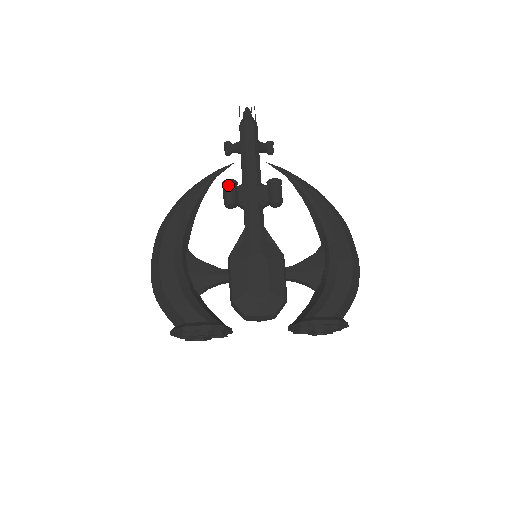
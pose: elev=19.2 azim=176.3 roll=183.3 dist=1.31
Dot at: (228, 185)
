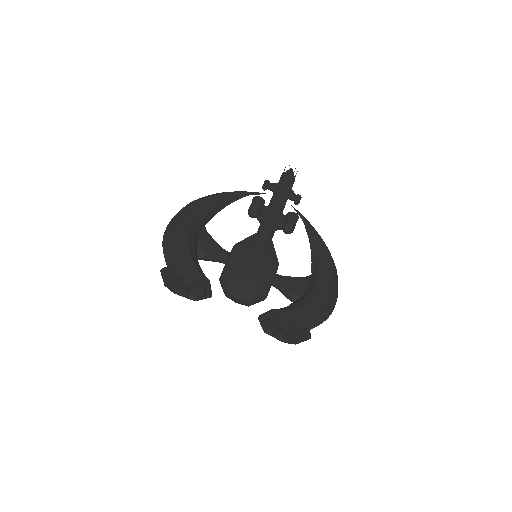
Dot at: (257, 199)
